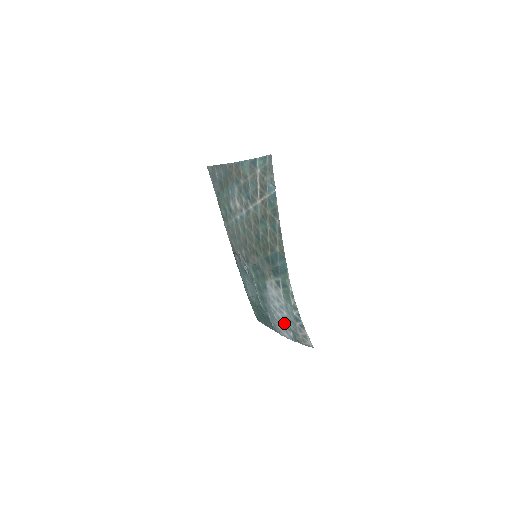
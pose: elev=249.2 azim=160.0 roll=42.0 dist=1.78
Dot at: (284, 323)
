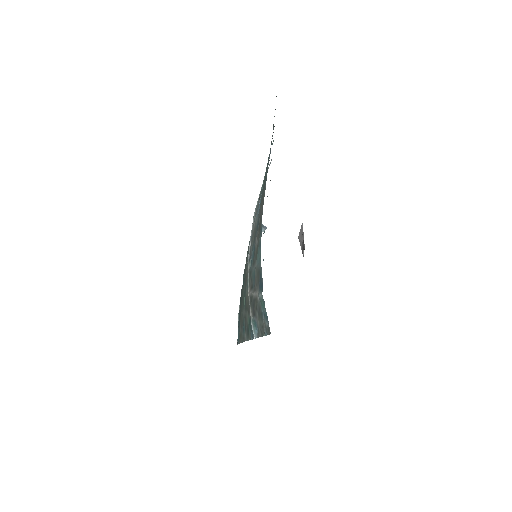
Dot at: occluded
